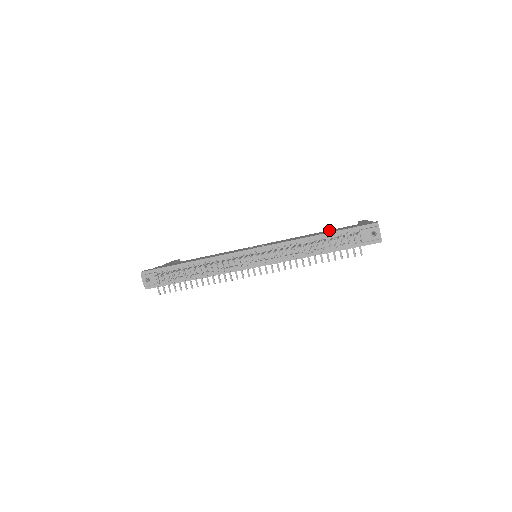
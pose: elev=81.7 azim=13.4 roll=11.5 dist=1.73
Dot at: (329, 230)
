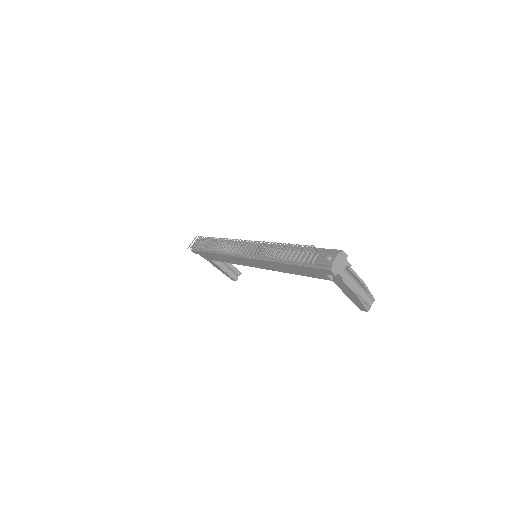
Dot at: occluded
